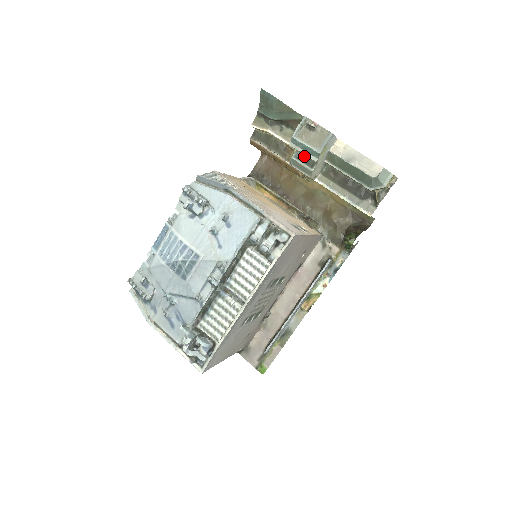
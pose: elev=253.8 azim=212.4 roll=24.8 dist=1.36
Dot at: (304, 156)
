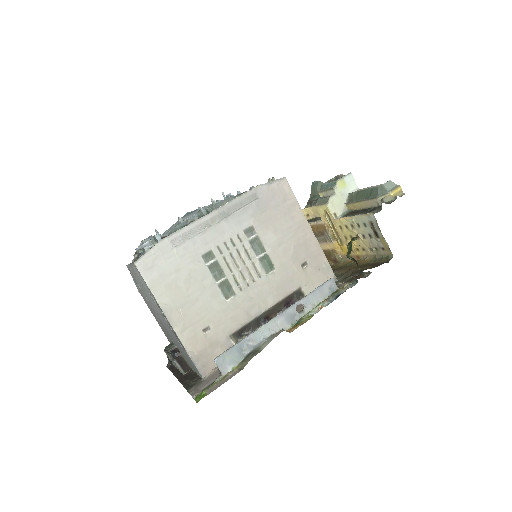
Dot at: occluded
